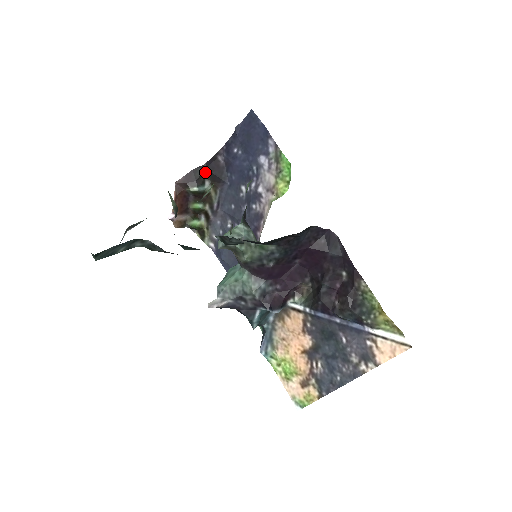
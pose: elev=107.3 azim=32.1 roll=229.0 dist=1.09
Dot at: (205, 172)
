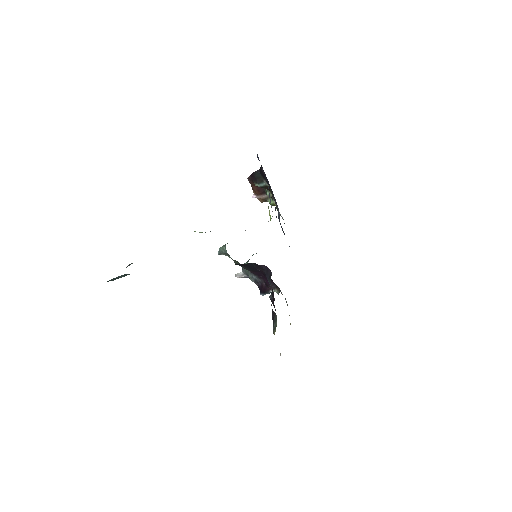
Dot at: (261, 175)
